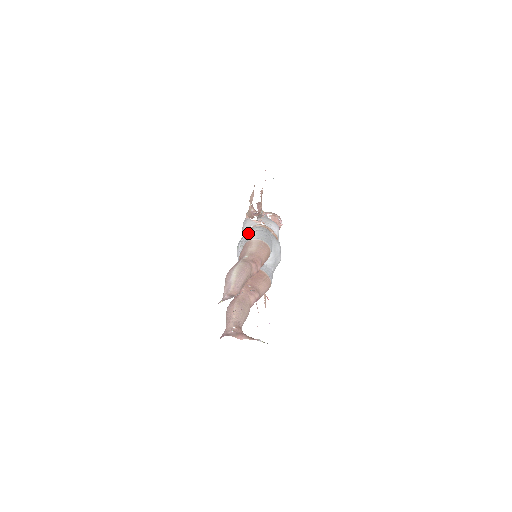
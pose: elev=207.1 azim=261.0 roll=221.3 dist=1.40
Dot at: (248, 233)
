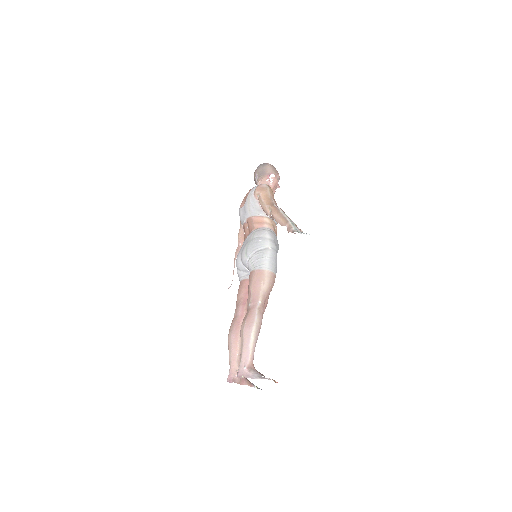
Dot at: (260, 248)
